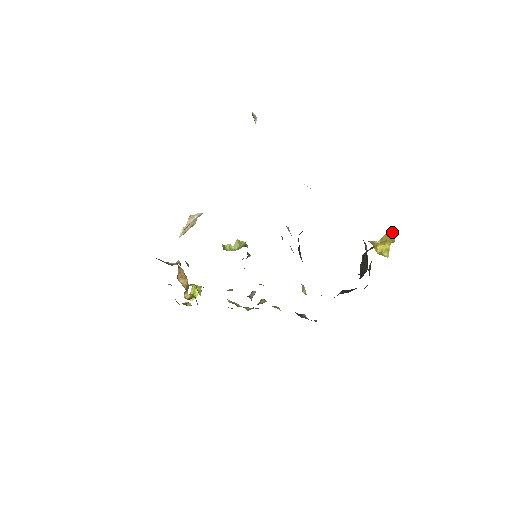
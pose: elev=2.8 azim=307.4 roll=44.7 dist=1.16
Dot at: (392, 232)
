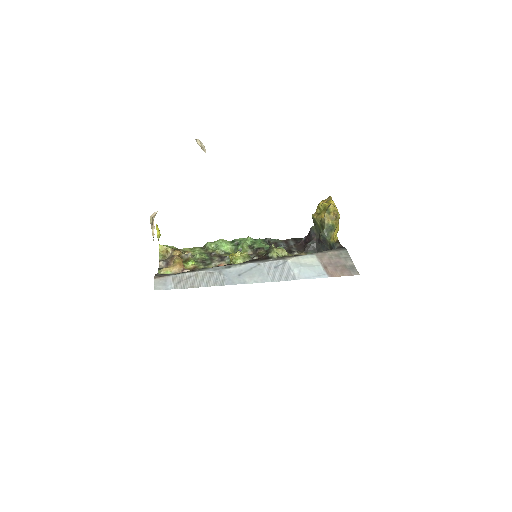
Dot at: occluded
